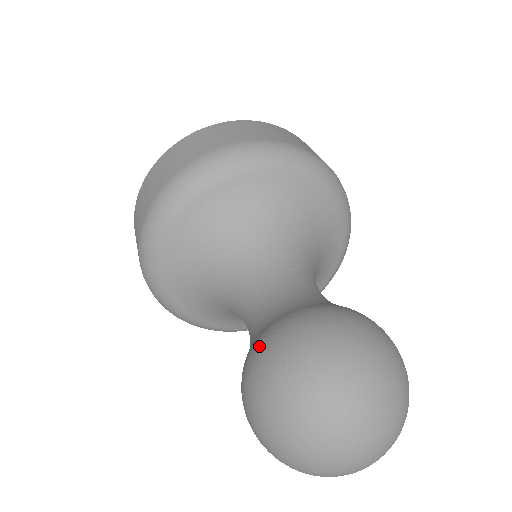
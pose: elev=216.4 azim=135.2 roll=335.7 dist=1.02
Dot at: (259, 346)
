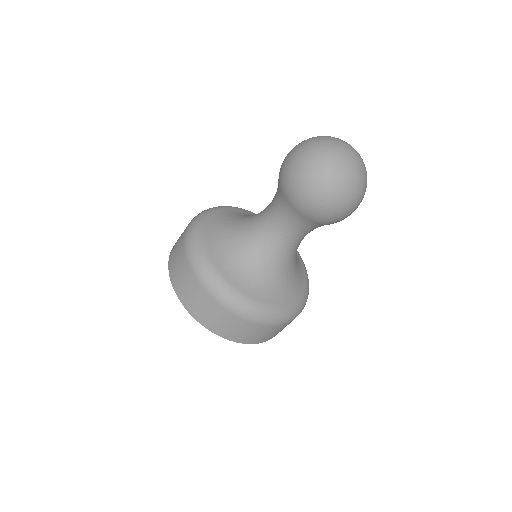
Dot at: occluded
